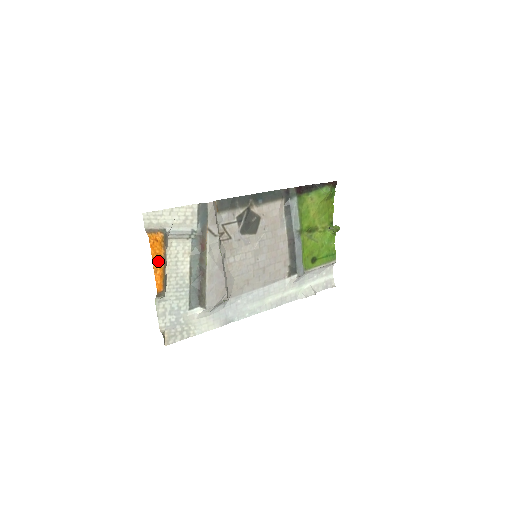
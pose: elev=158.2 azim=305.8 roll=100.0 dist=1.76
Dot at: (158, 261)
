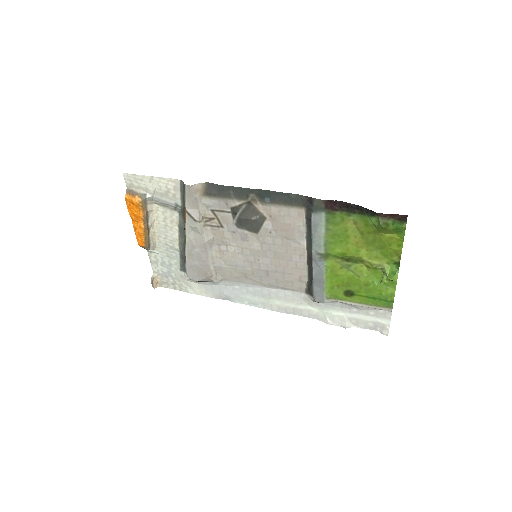
Dot at: (138, 221)
